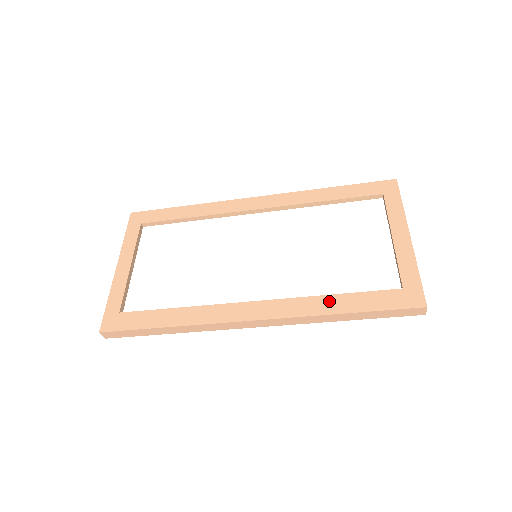
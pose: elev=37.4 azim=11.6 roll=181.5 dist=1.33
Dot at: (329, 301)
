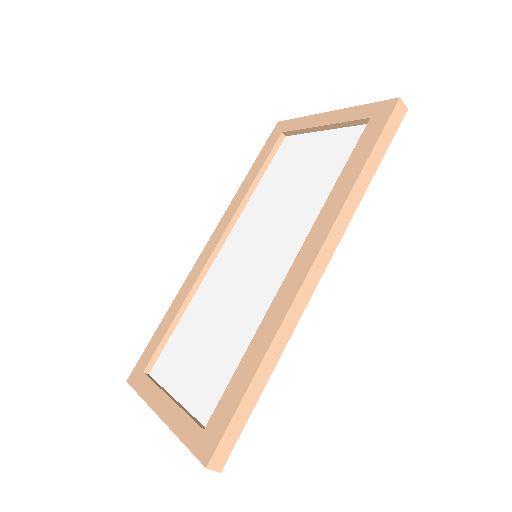
Dot at: (341, 184)
